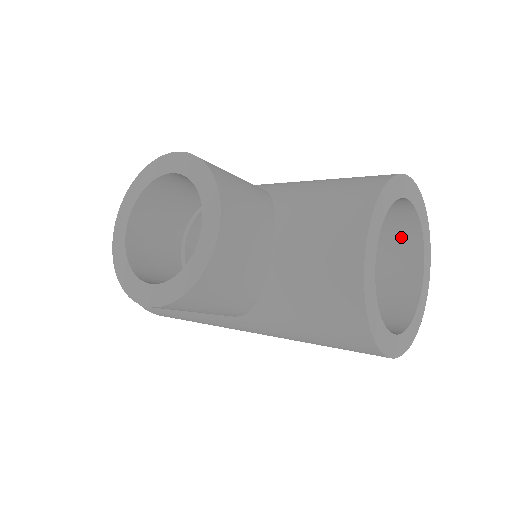
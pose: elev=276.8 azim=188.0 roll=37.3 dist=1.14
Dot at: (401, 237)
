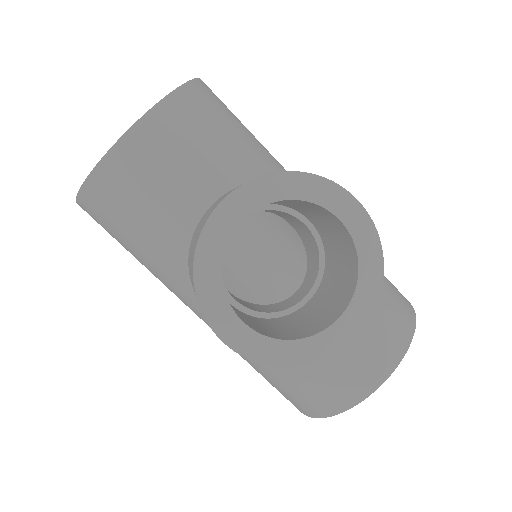
Dot at: occluded
